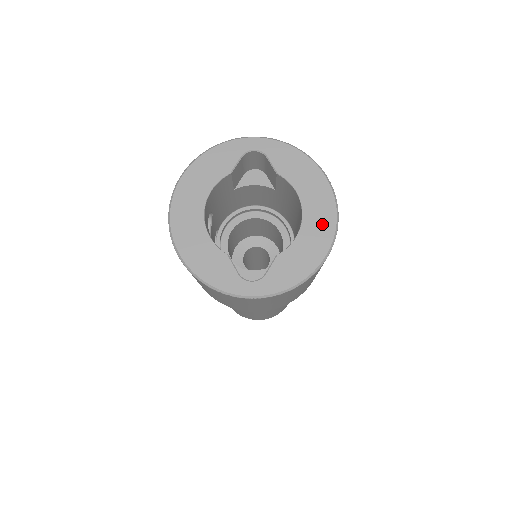
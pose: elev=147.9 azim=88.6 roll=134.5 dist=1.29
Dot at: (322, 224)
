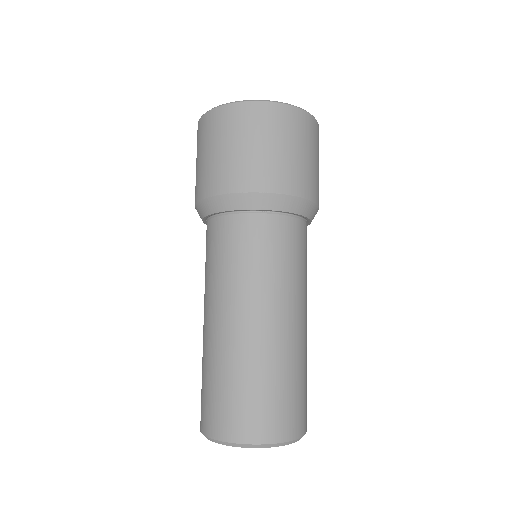
Dot at: occluded
